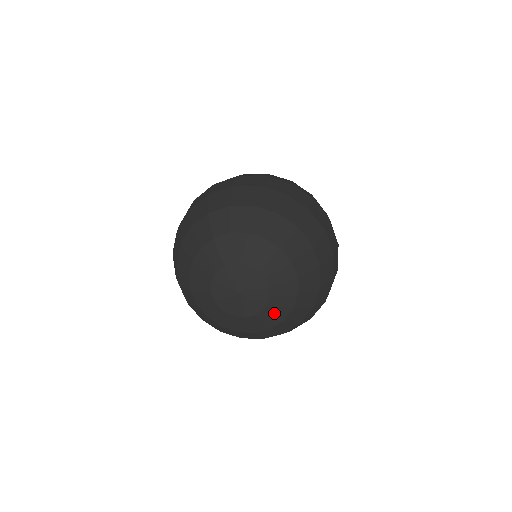
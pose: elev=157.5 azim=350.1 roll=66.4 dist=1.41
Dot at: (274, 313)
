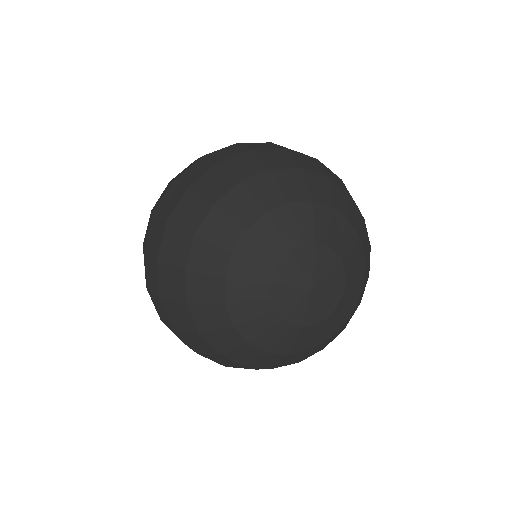
Dot at: (300, 339)
